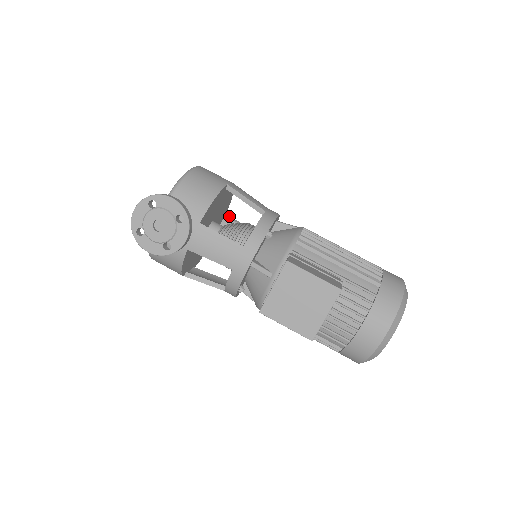
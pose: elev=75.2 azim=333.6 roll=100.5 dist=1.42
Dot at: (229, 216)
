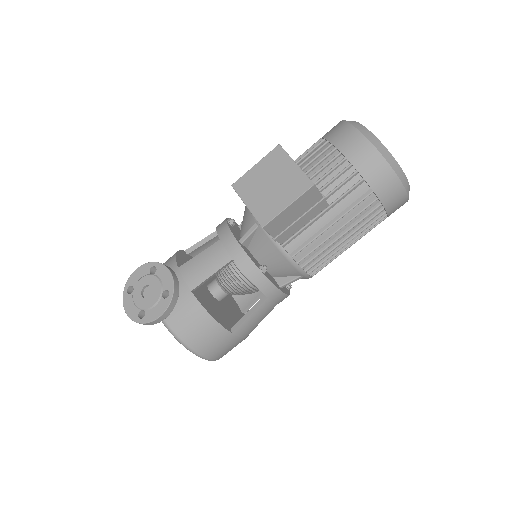
Dot at: occluded
